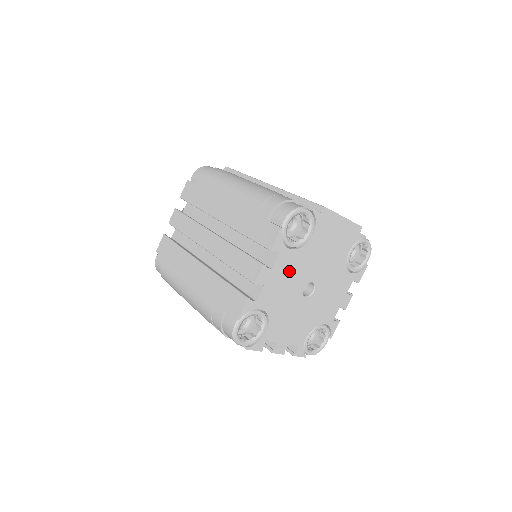
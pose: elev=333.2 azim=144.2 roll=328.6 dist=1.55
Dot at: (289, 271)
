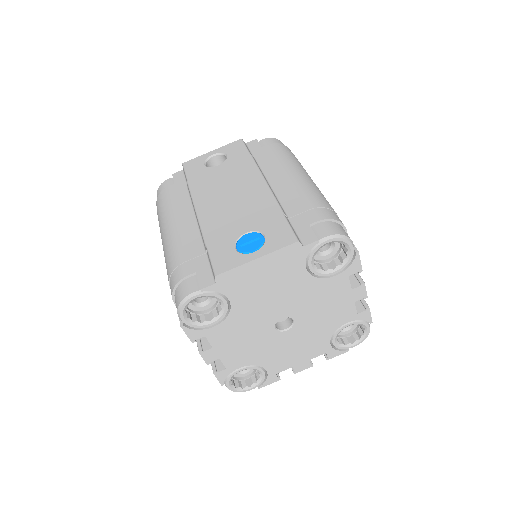
Dot at: (237, 334)
